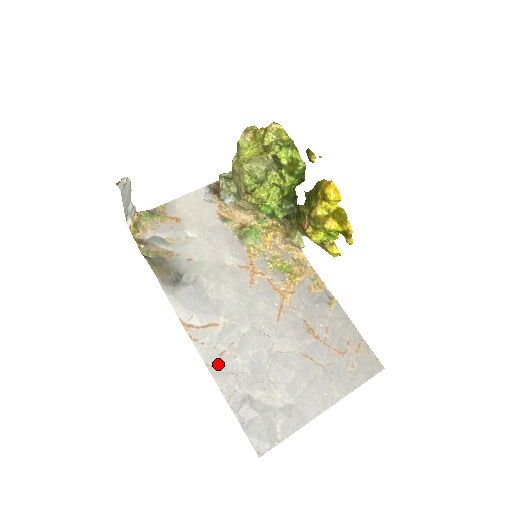
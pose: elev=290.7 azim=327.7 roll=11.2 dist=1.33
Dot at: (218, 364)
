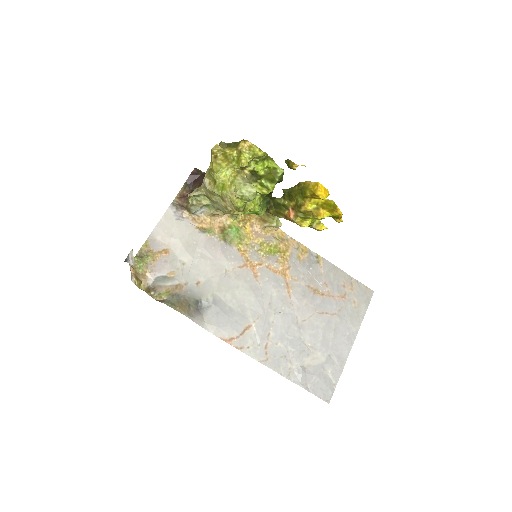
Dot at: (268, 356)
